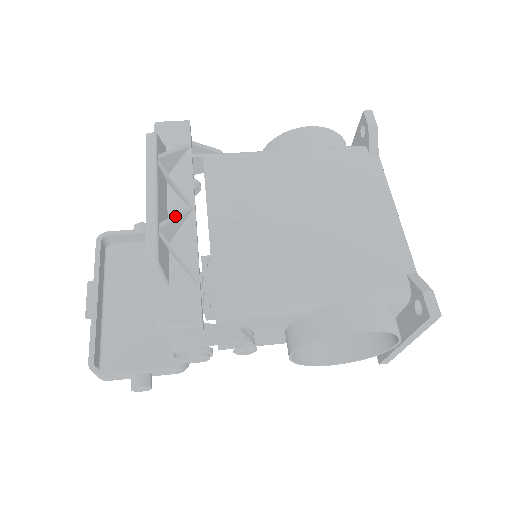
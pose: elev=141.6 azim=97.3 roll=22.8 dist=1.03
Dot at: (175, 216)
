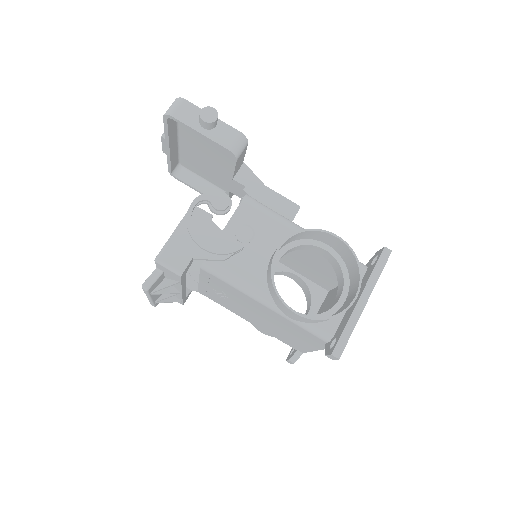
Dot at: (166, 298)
